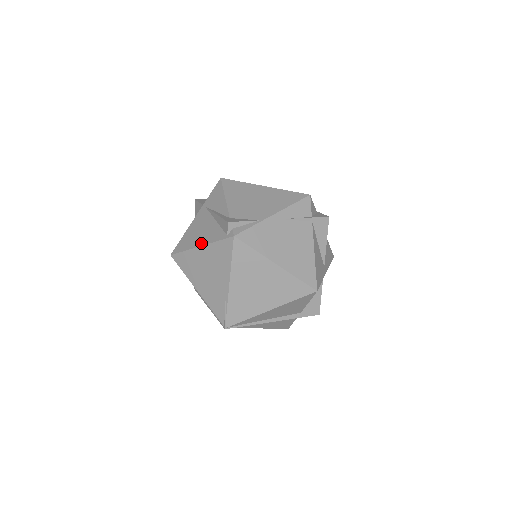
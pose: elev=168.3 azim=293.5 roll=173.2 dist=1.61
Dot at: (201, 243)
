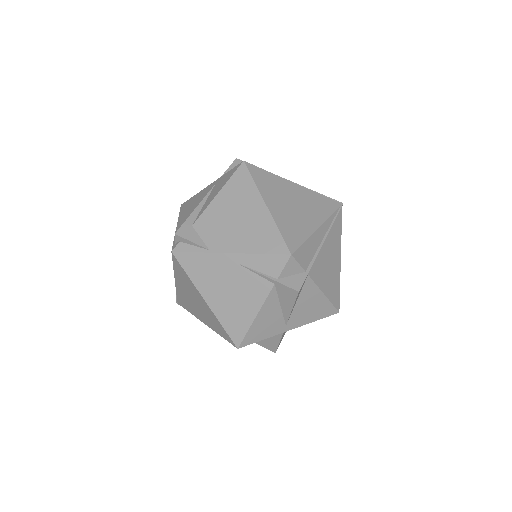
Dot at: (178, 224)
